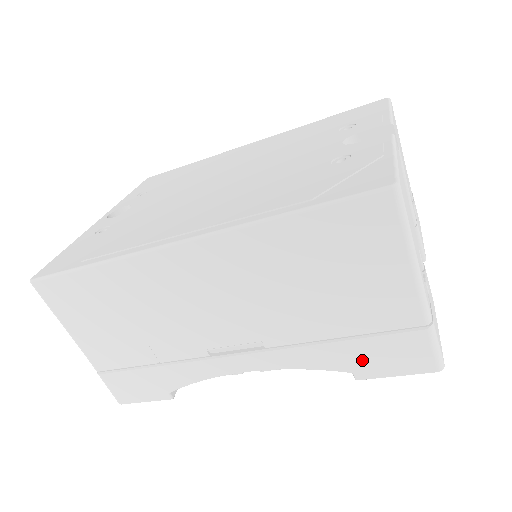
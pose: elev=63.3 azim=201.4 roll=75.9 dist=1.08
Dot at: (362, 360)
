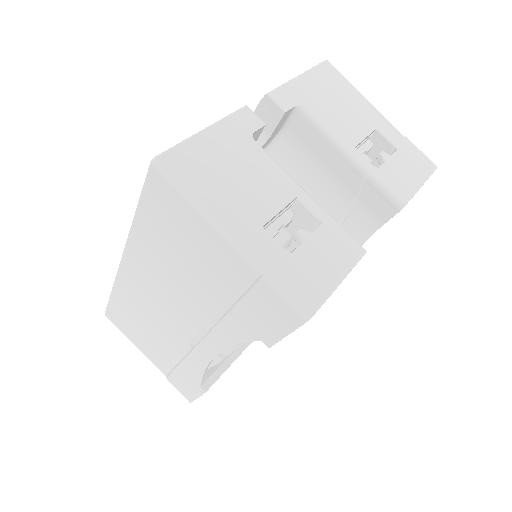
Dot at: (255, 325)
